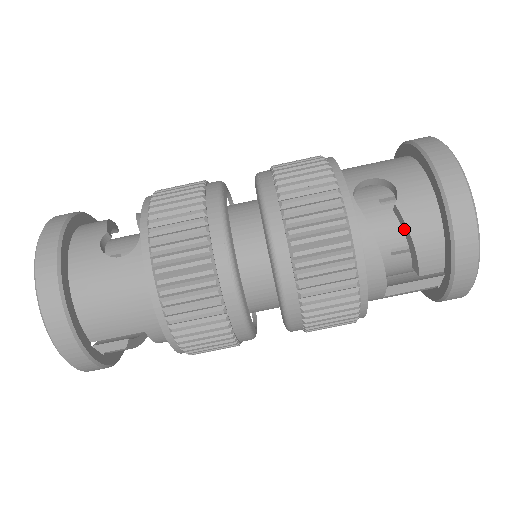
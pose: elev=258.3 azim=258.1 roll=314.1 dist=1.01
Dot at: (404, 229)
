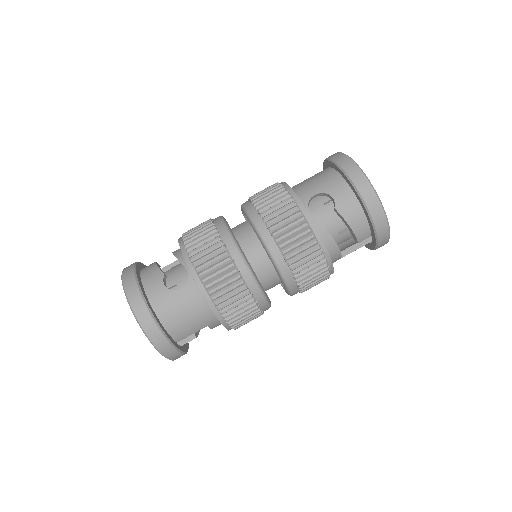
Dot at: (343, 221)
